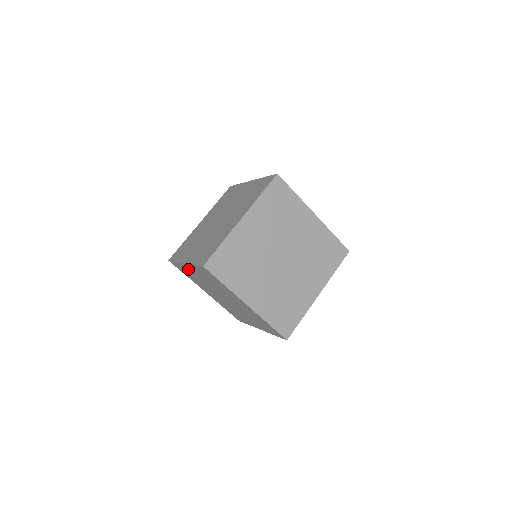
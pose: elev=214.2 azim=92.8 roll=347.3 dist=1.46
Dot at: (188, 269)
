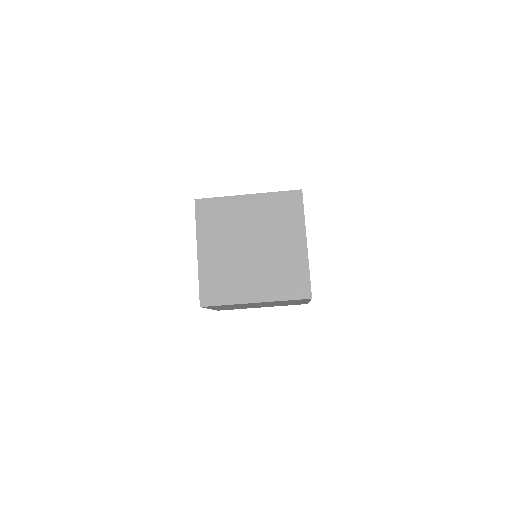
Dot at: (238, 205)
